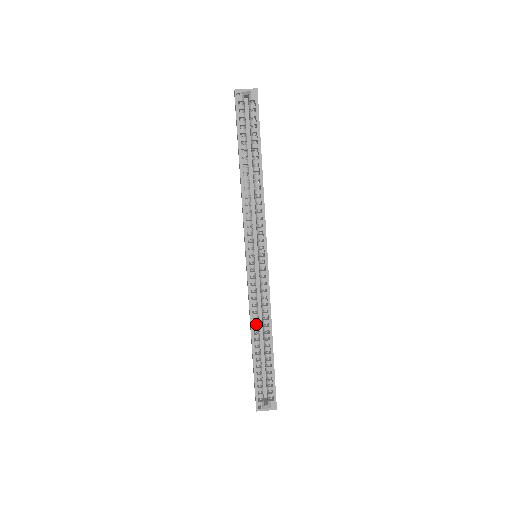
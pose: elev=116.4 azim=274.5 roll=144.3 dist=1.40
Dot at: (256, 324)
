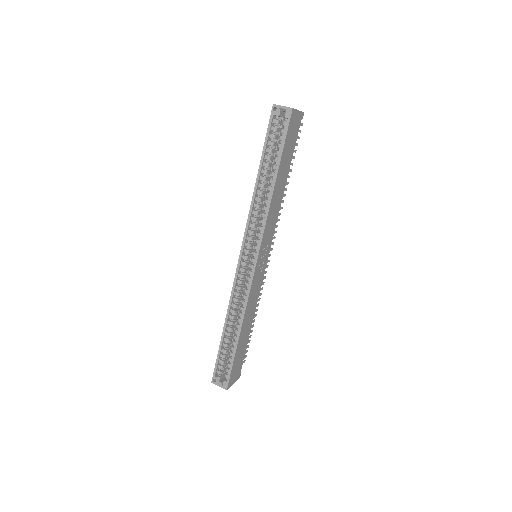
Dot at: (233, 313)
